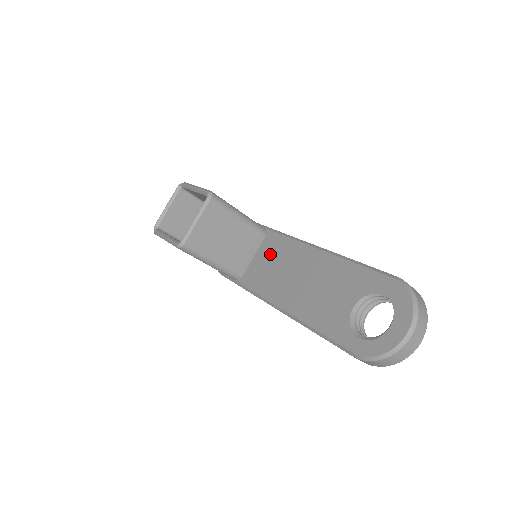
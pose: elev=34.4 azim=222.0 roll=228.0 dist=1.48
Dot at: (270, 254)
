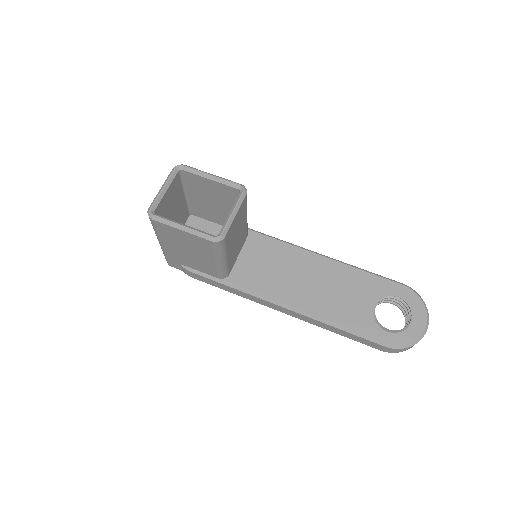
Dot at: (262, 255)
